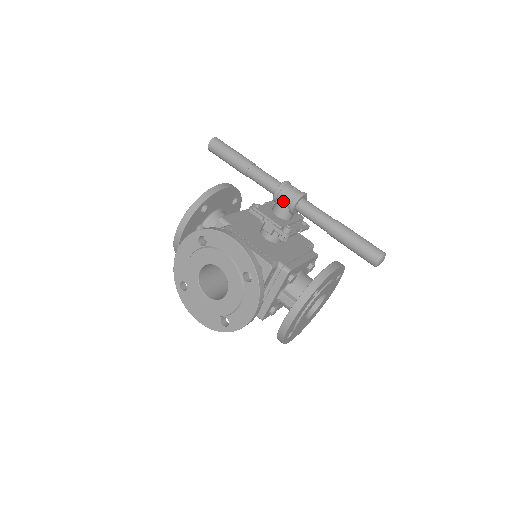
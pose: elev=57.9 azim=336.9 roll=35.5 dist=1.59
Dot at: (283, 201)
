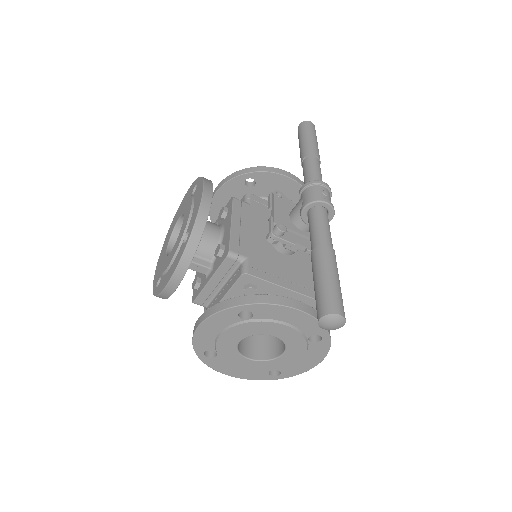
Dot at: (302, 200)
